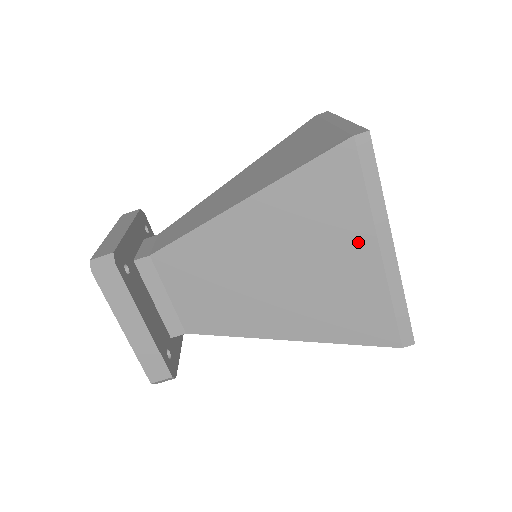
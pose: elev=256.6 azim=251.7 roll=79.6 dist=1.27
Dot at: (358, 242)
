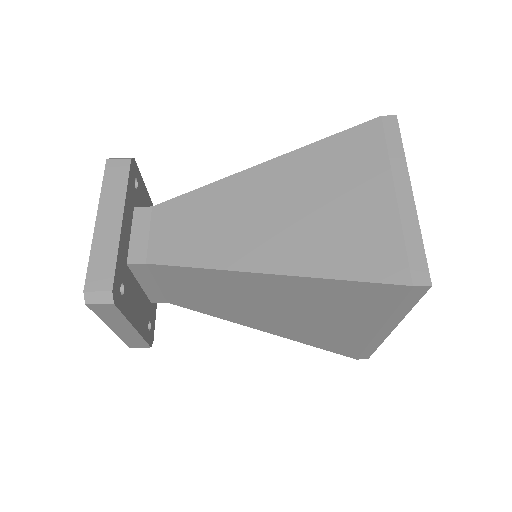
Dot at: (364, 322)
